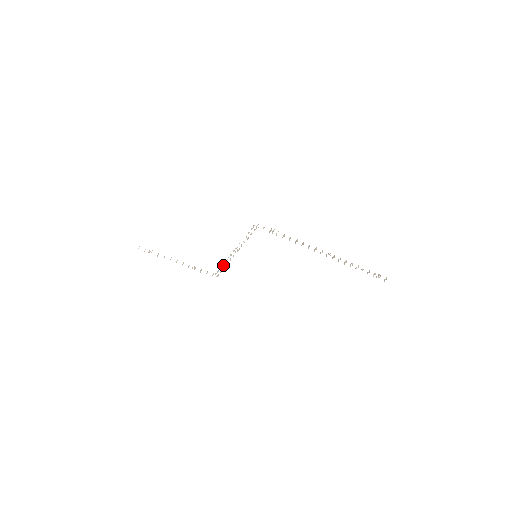
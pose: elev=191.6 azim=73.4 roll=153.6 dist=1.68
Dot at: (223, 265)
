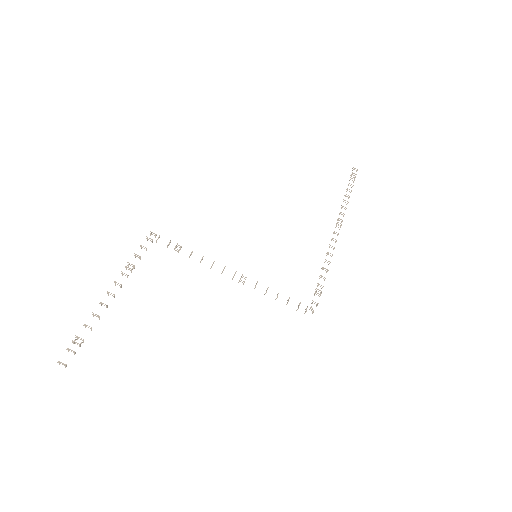
Dot at: occluded
